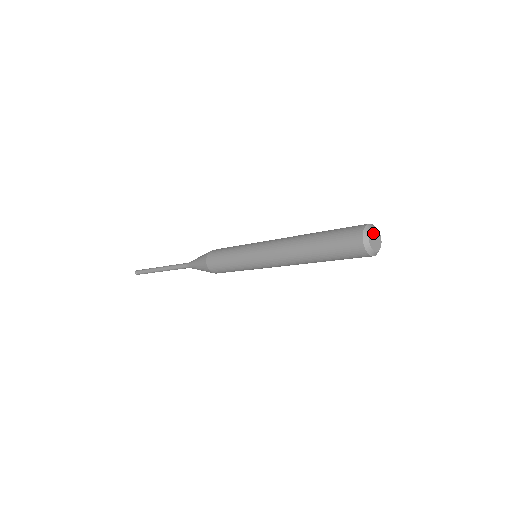
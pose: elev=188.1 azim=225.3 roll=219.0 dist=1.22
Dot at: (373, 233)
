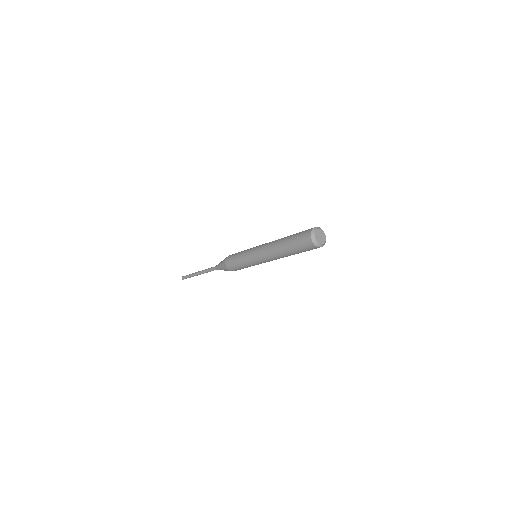
Dot at: (320, 232)
